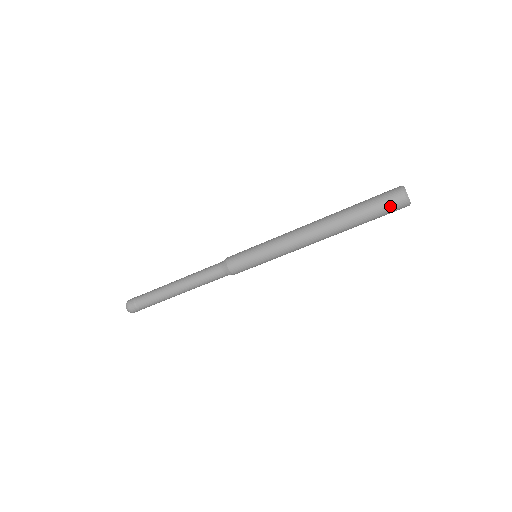
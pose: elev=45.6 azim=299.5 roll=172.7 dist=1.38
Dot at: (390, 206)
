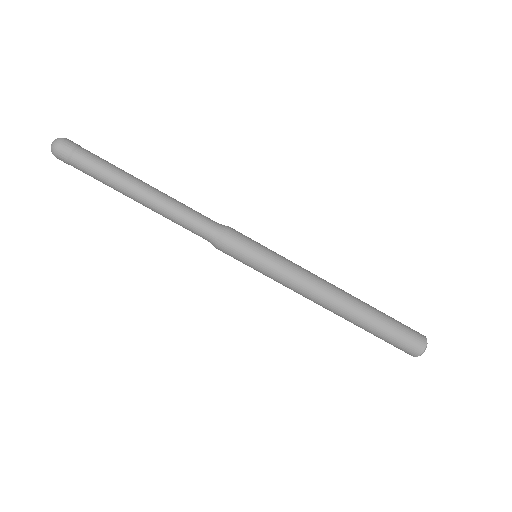
Dot at: (411, 337)
